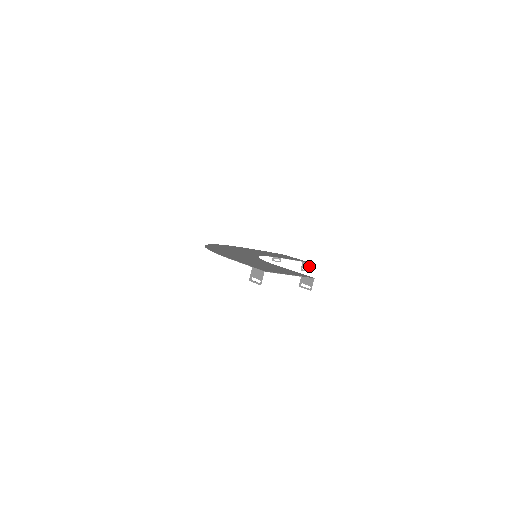
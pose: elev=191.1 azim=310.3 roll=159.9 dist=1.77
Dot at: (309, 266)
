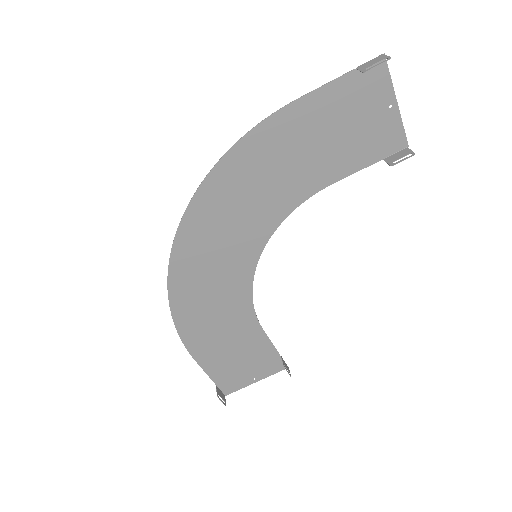
Dot at: (288, 370)
